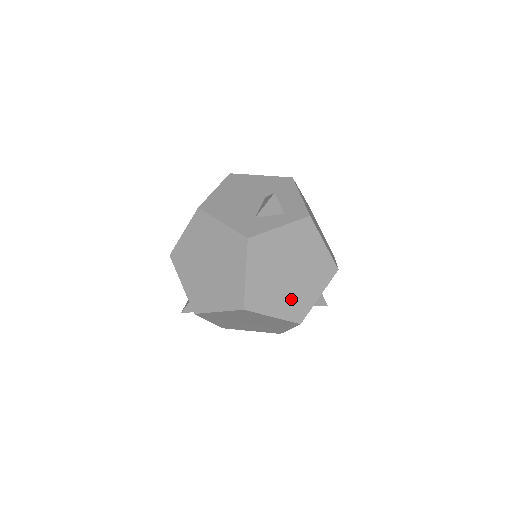
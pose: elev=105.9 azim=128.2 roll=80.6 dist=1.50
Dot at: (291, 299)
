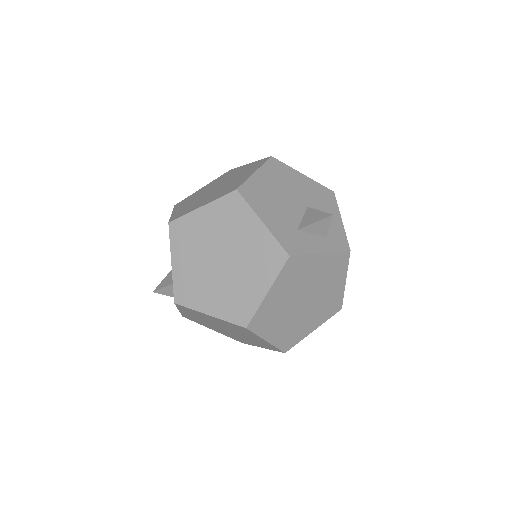
Dot at: (291, 327)
